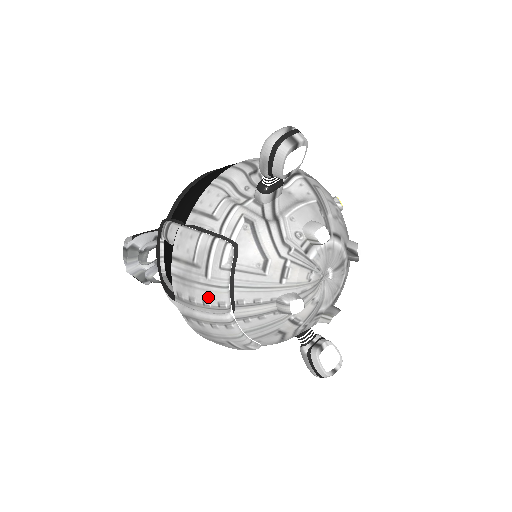
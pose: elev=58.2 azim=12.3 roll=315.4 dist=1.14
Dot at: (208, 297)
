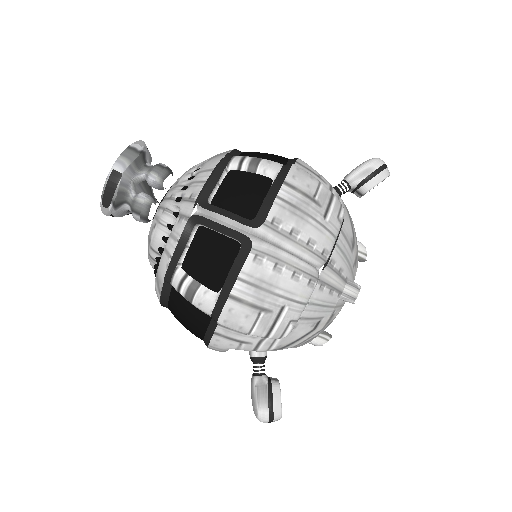
Dot at: (318, 238)
